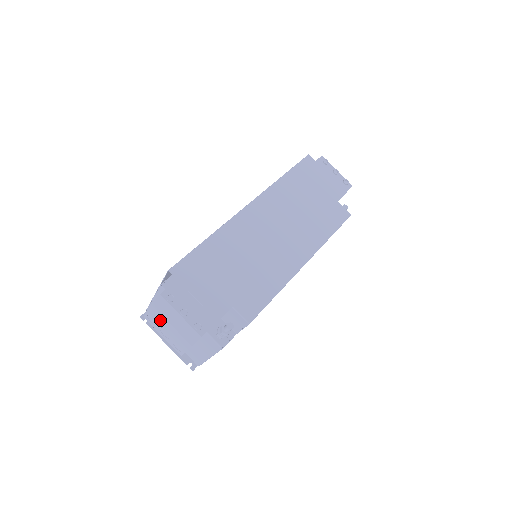
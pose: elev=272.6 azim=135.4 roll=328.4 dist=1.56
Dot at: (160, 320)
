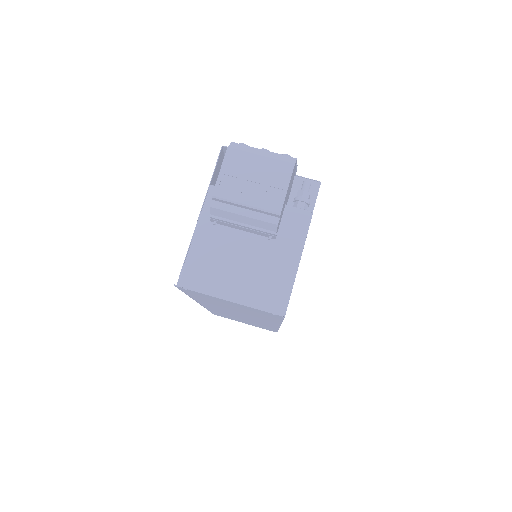
Dot at: (243, 166)
